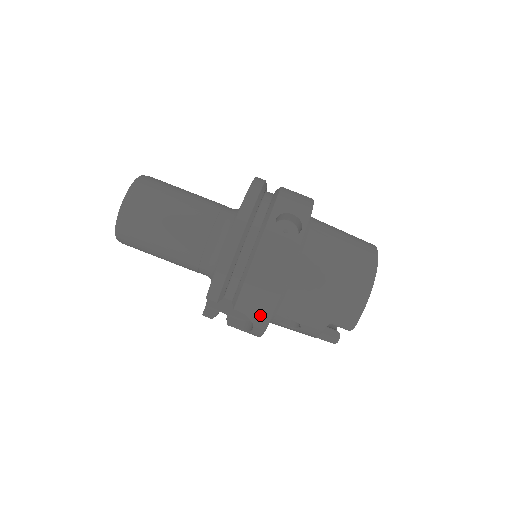
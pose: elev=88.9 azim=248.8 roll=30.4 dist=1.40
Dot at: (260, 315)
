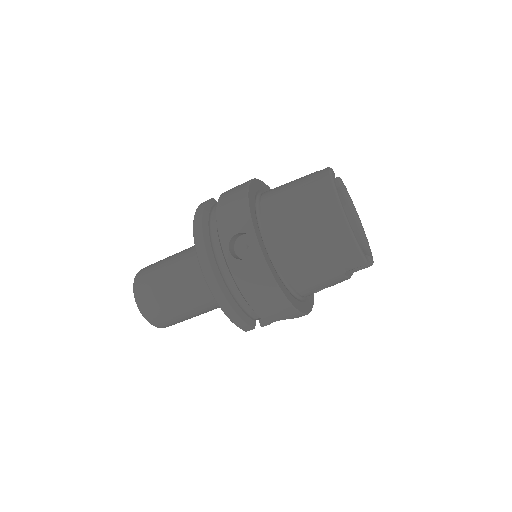
Dot at: (288, 315)
